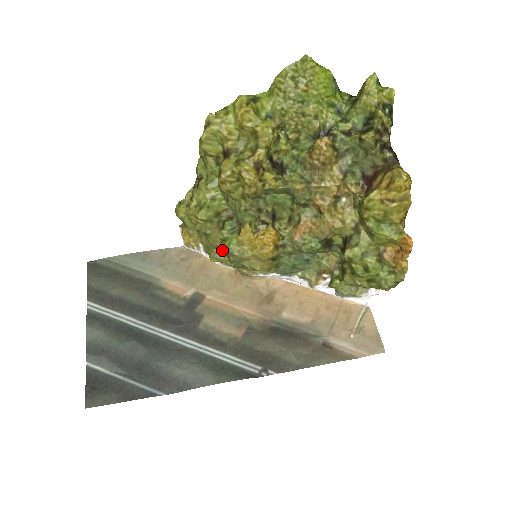
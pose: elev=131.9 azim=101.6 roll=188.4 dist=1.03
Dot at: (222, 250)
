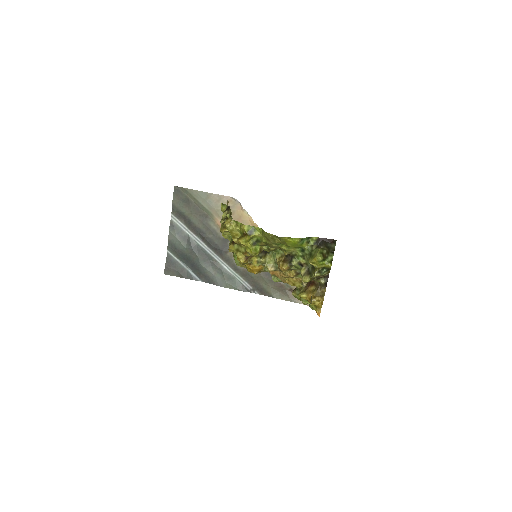
Dot at: occluded
